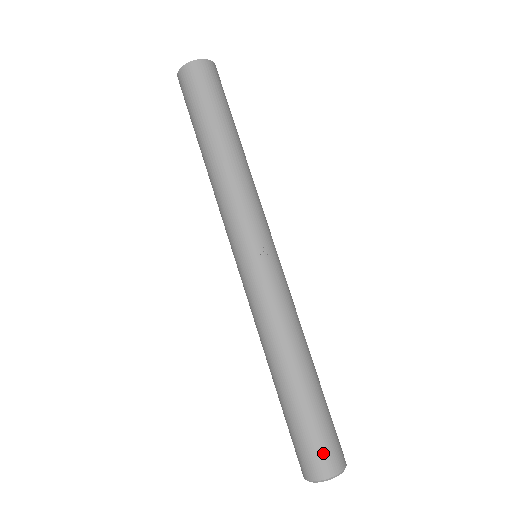
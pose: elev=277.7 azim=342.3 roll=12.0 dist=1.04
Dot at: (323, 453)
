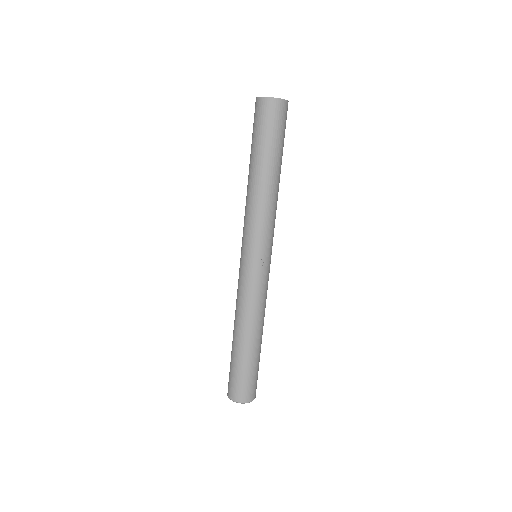
Dot at: (244, 389)
